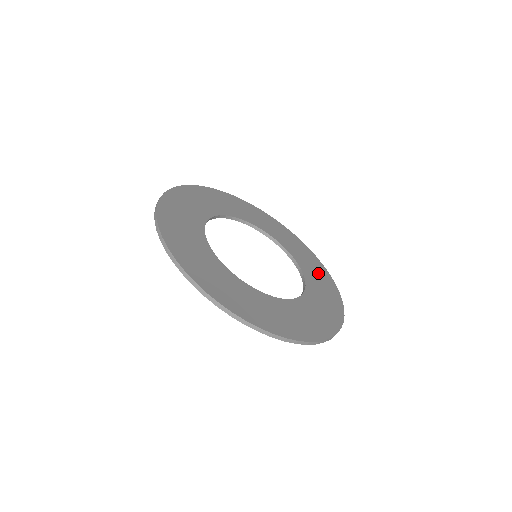
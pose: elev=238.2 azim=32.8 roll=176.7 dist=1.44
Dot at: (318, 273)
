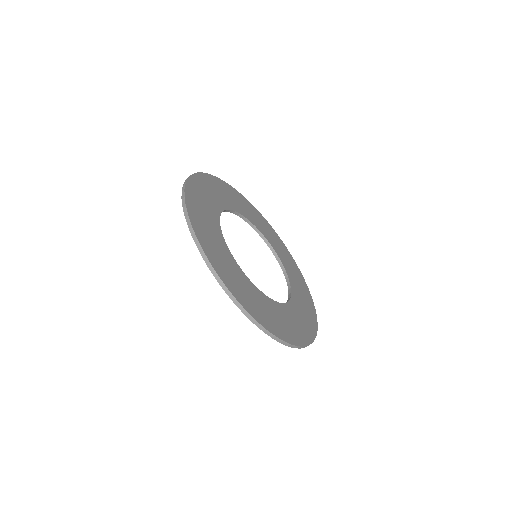
Dot at: (306, 315)
